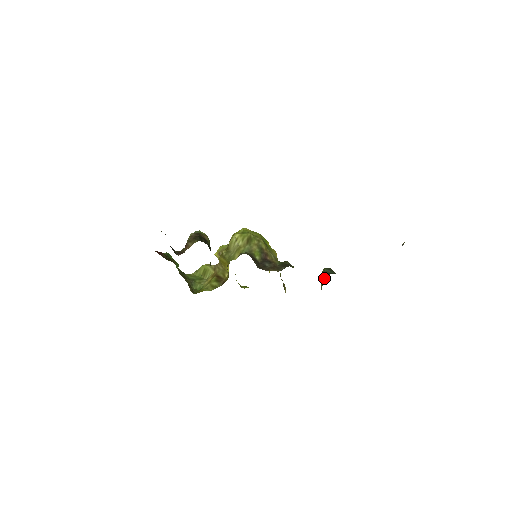
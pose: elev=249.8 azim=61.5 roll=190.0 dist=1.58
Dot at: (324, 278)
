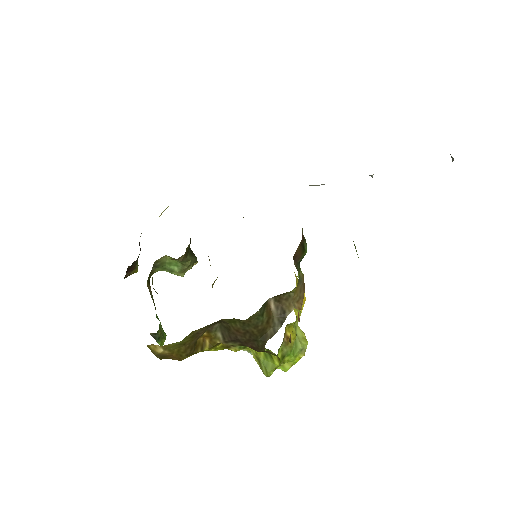
Dot at: occluded
